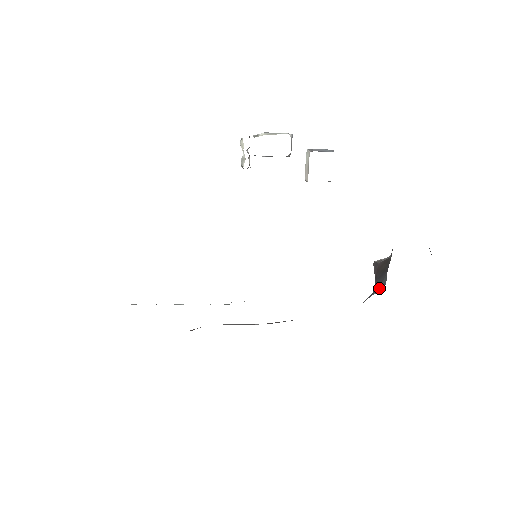
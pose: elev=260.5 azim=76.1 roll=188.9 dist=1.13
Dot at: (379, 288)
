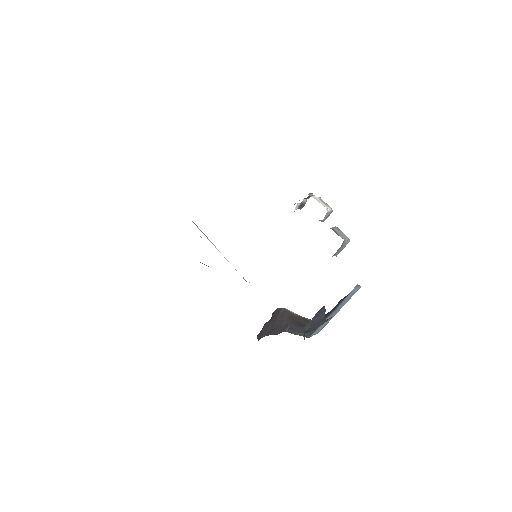
Dot at: (300, 334)
